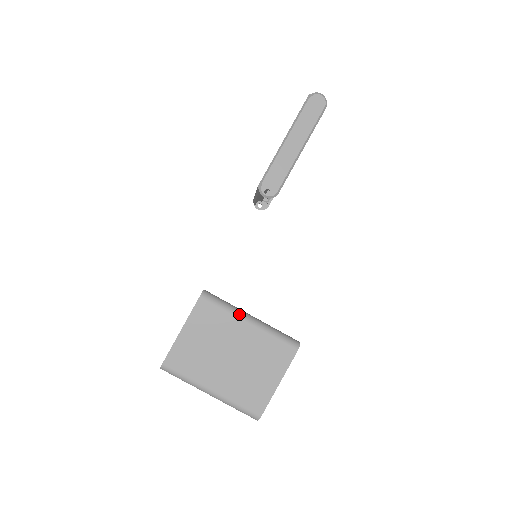
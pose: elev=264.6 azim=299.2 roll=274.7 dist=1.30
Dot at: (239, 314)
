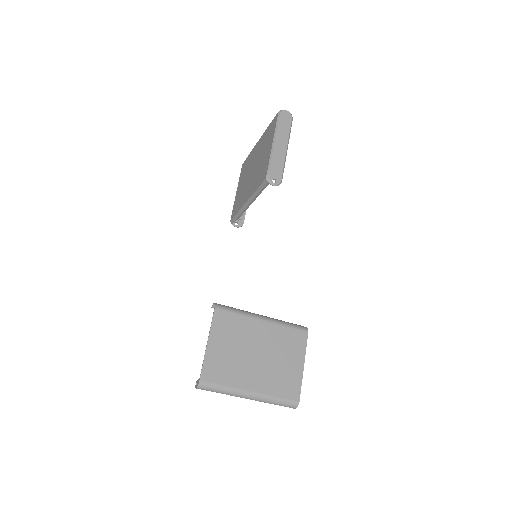
Dot at: (252, 315)
